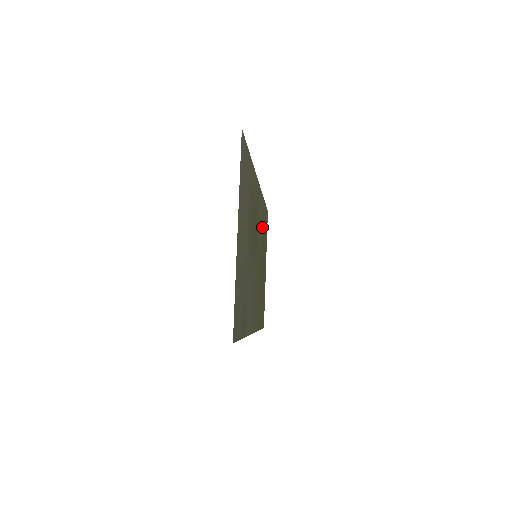
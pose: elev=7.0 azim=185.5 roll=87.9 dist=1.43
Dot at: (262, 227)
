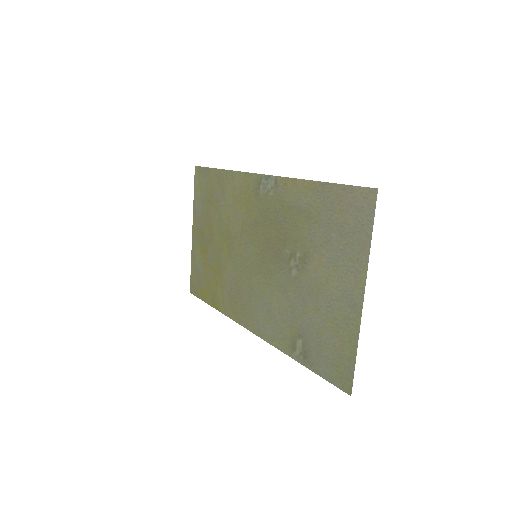
Dot at: (225, 204)
